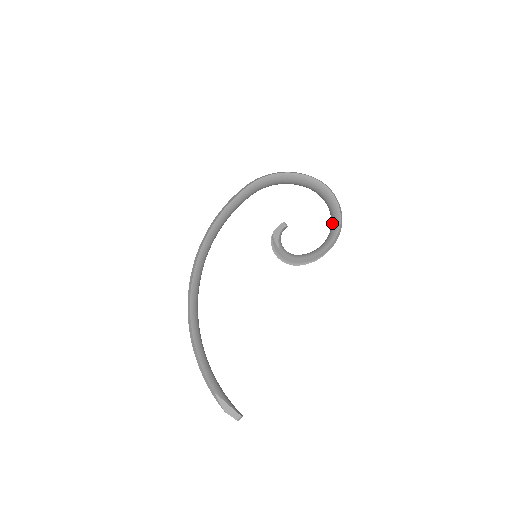
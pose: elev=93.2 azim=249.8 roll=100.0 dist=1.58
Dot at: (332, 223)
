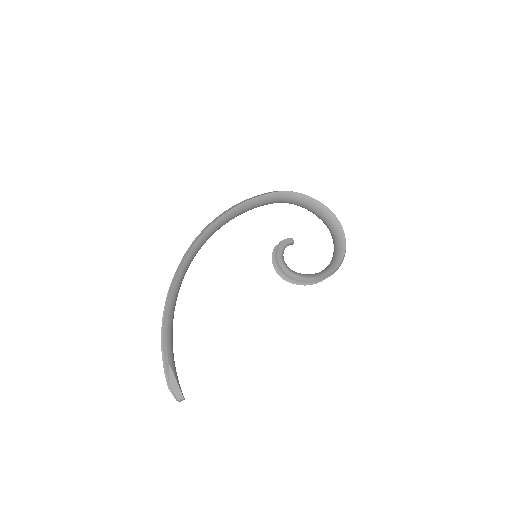
Dot at: (334, 258)
